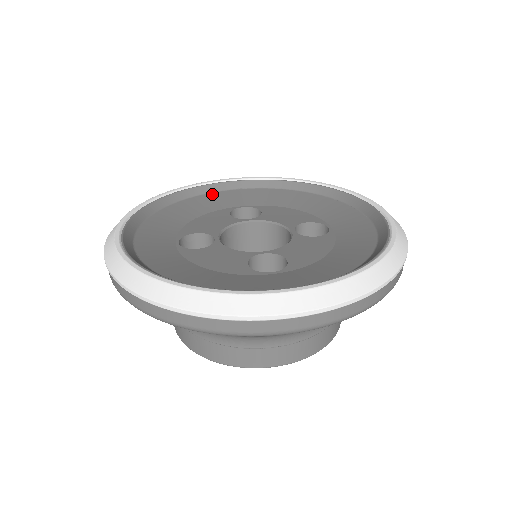
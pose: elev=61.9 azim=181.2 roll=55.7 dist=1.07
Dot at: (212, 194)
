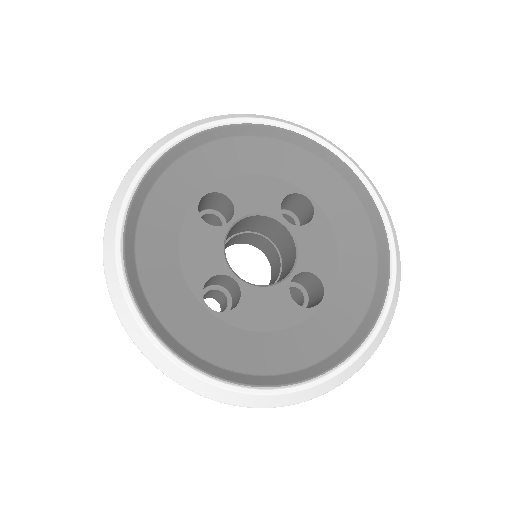
Dot at: (154, 193)
